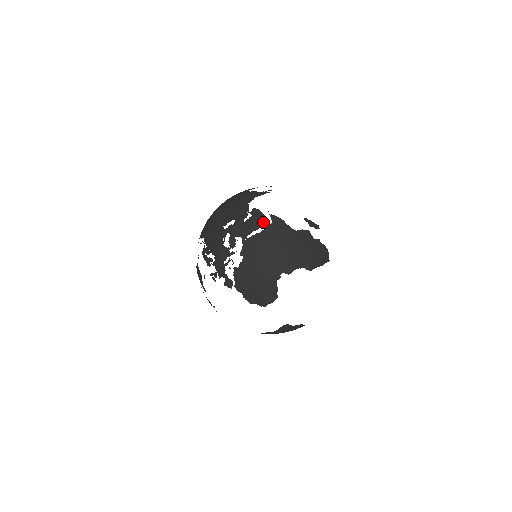
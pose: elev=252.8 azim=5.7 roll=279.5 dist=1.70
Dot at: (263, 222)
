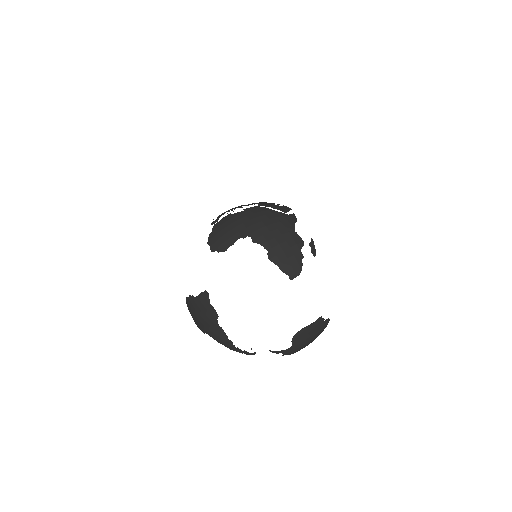
Dot at: (283, 210)
